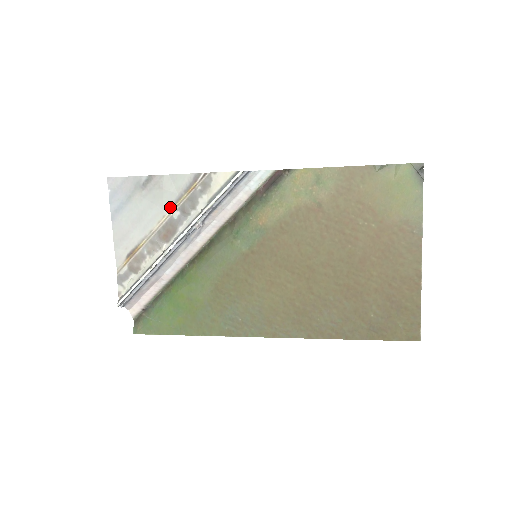
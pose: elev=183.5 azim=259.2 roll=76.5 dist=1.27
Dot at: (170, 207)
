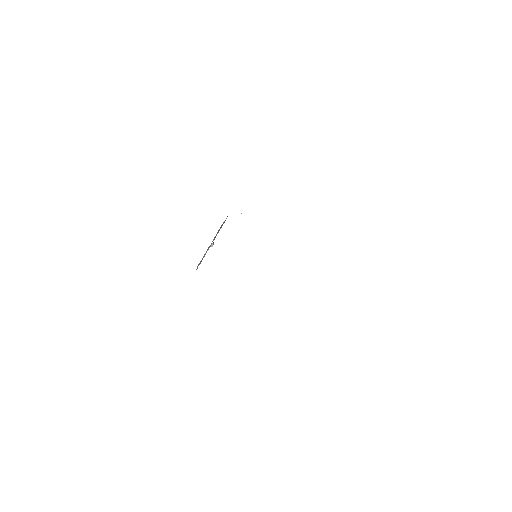
Dot at: occluded
